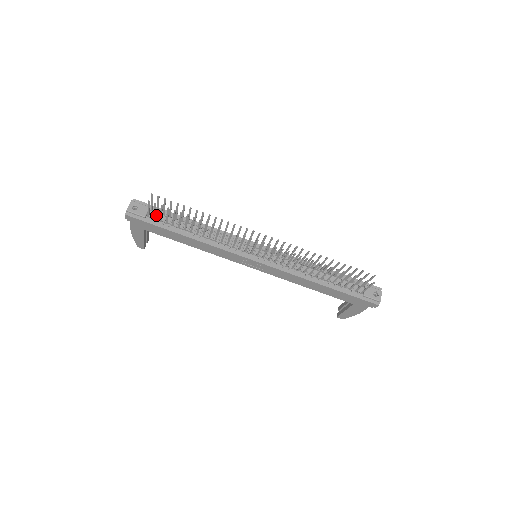
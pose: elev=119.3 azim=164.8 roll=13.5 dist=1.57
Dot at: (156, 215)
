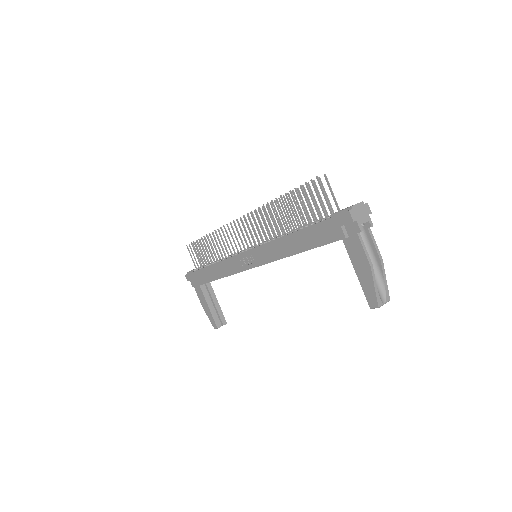
Dot at: occluded
